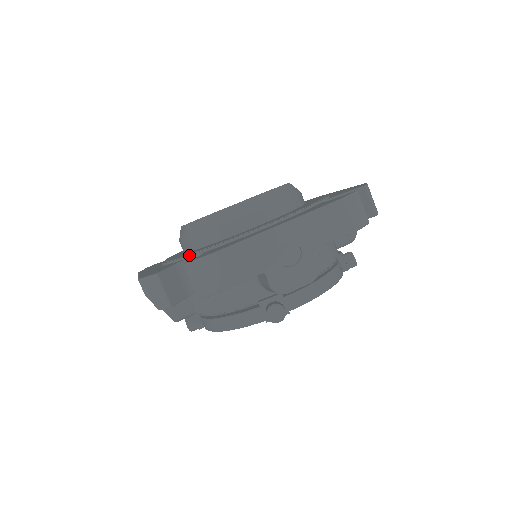
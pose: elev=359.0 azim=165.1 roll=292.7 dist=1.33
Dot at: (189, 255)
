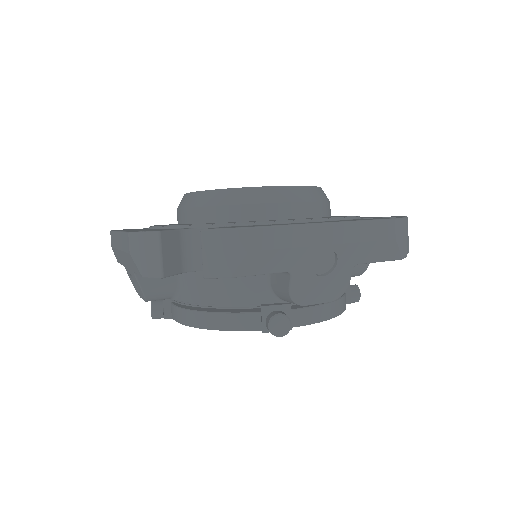
Dot at: (198, 225)
